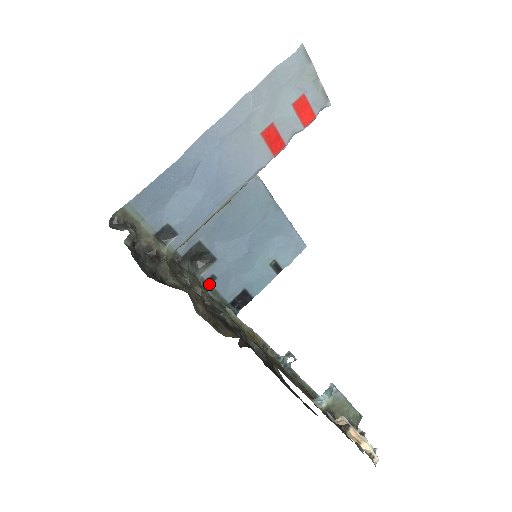
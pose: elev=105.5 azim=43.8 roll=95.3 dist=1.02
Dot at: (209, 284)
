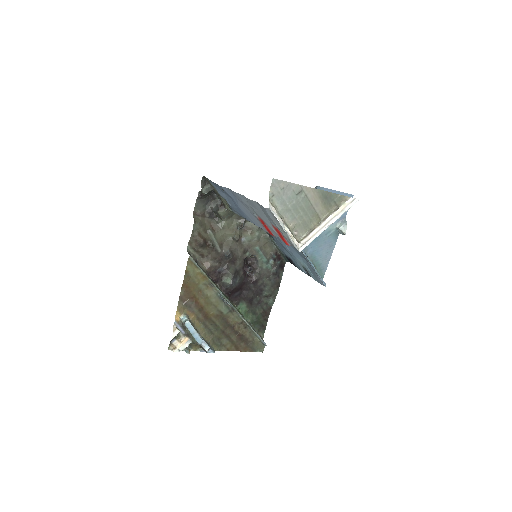
Dot at: (271, 236)
